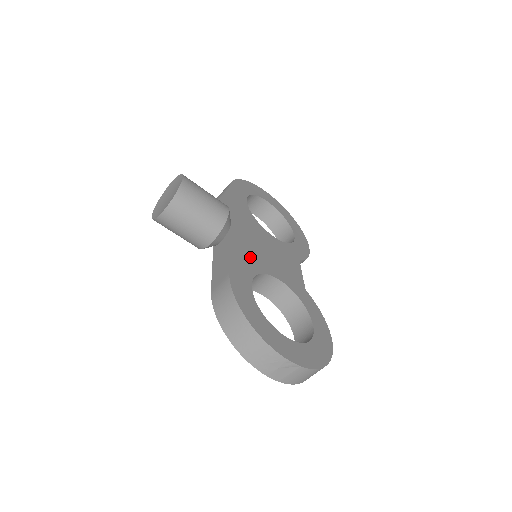
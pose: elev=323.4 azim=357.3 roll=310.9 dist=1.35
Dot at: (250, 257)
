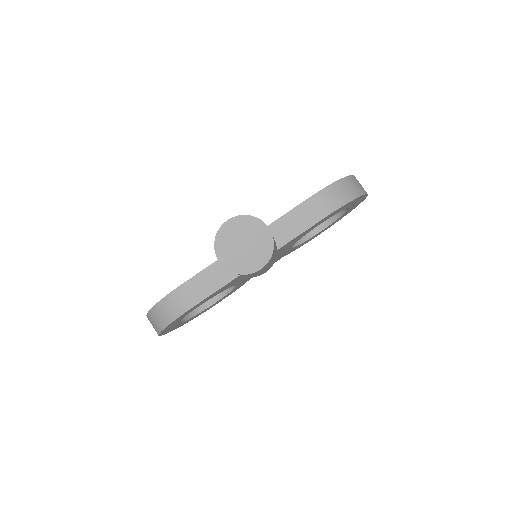
Dot at: occluded
